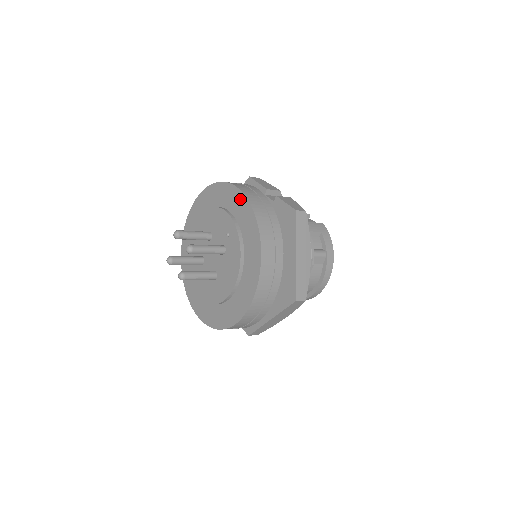
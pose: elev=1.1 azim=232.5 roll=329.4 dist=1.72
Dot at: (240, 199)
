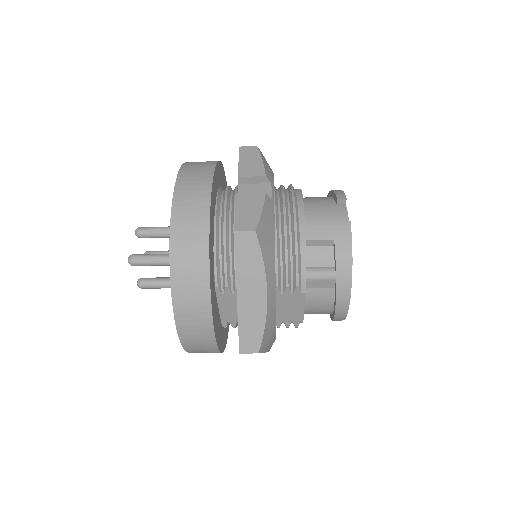
Dot at: occluded
